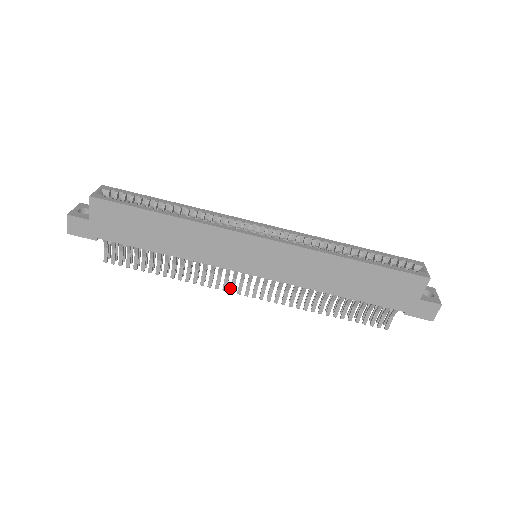
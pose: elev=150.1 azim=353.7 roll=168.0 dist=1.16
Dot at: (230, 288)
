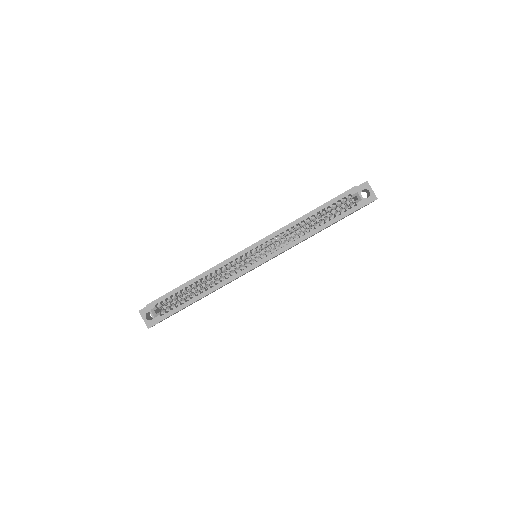
Dot at: occluded
